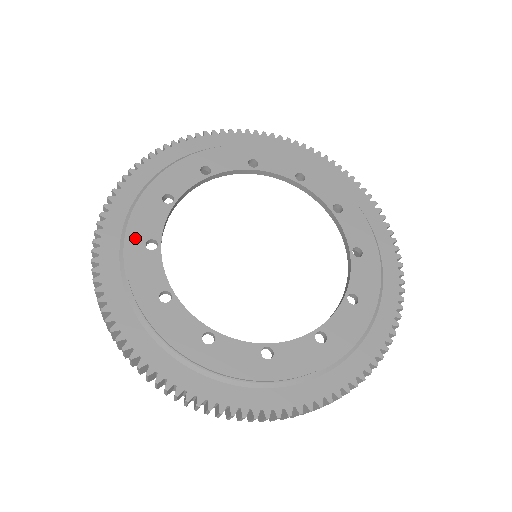
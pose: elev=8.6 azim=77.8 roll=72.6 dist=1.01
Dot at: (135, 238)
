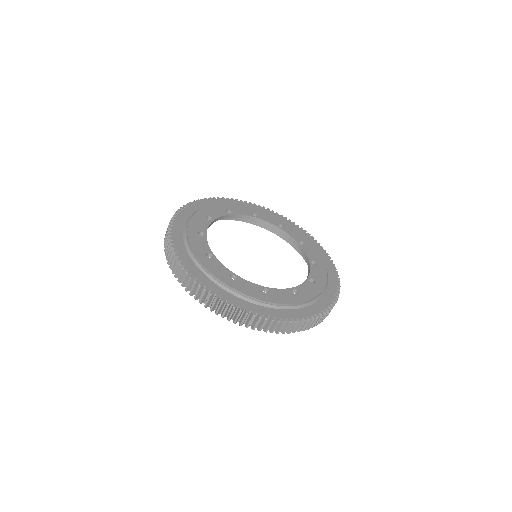
Dot at: (193, 229)
